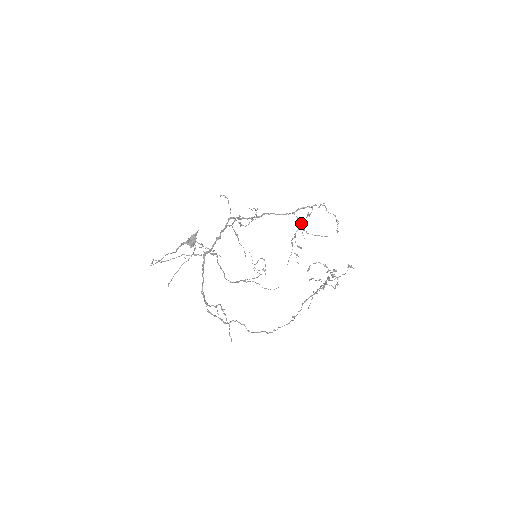
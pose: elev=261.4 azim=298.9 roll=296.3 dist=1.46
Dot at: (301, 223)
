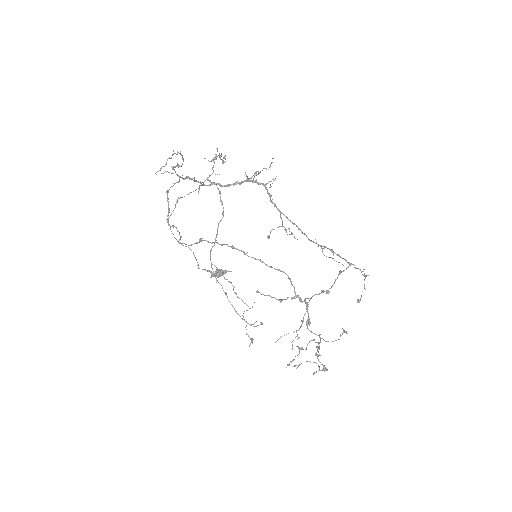
Dot at: (324, 247)
